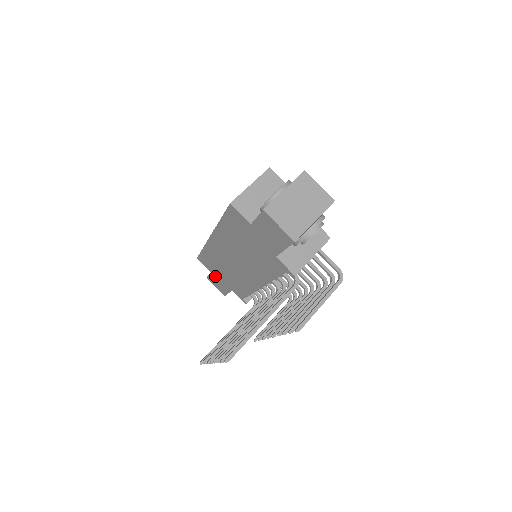
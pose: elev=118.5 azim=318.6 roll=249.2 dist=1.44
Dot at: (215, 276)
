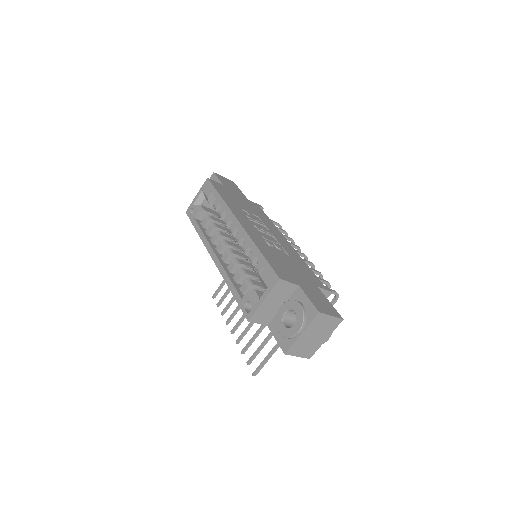
Dot at: occluded
